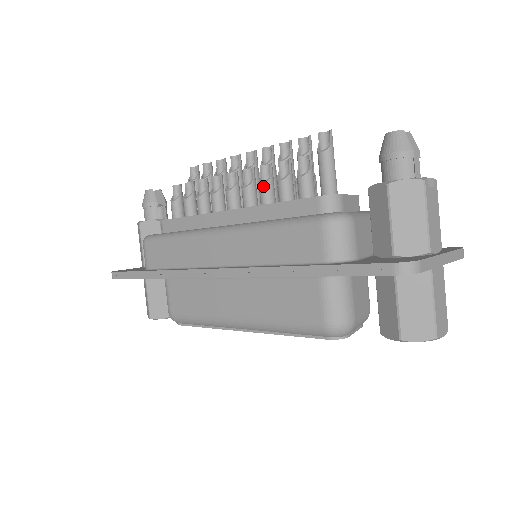
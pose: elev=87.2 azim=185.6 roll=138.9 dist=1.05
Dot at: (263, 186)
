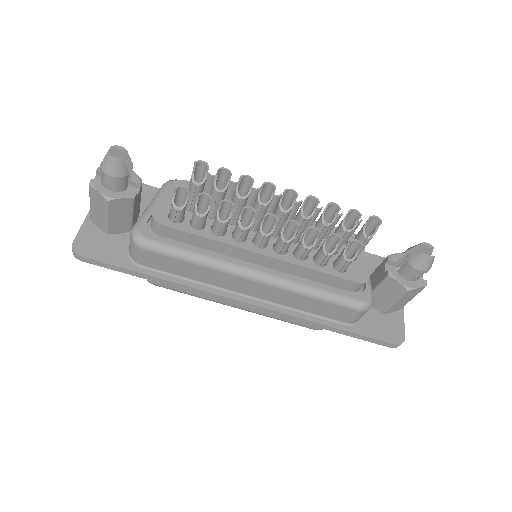
Dot at: (307, 250)
